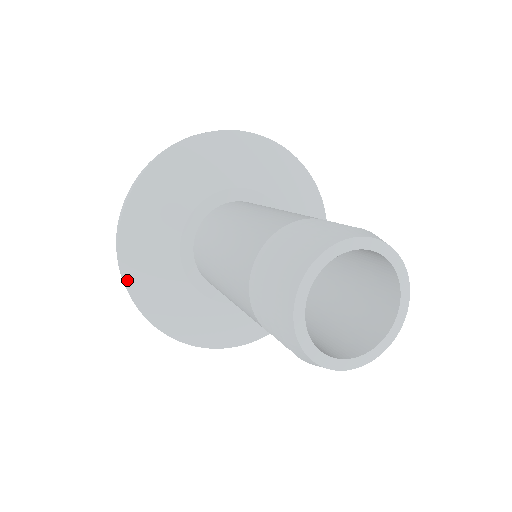
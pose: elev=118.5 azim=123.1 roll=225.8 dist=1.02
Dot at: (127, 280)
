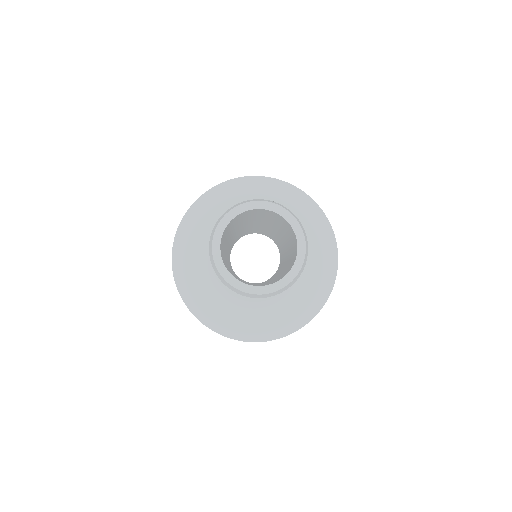
Dot at: (175, 244)
